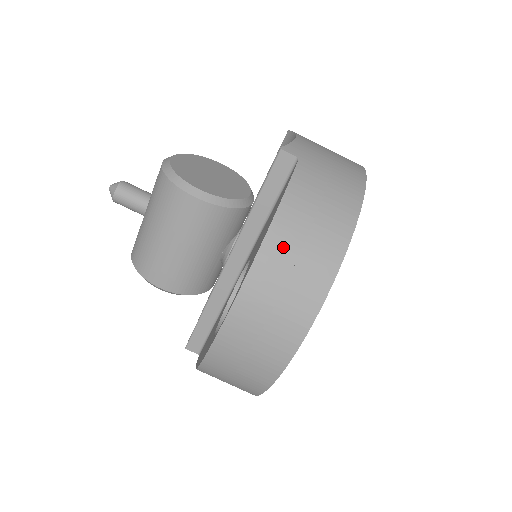
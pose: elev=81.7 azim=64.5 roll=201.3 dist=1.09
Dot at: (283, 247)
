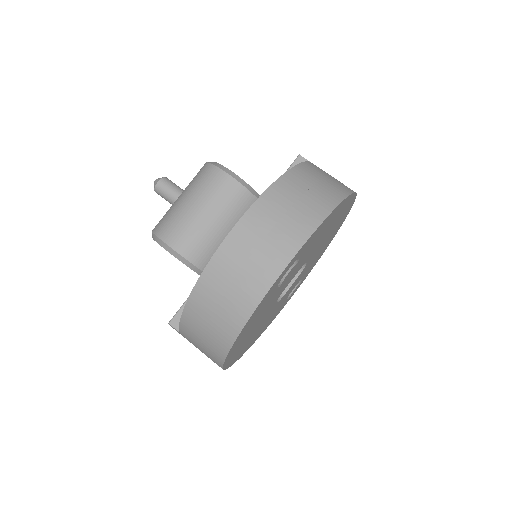
Dot at: (295, 184)
